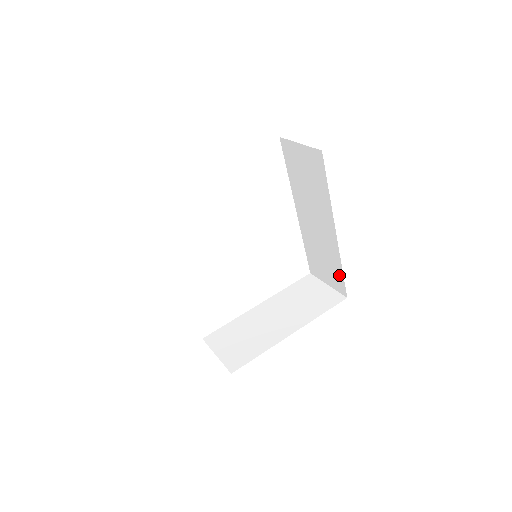
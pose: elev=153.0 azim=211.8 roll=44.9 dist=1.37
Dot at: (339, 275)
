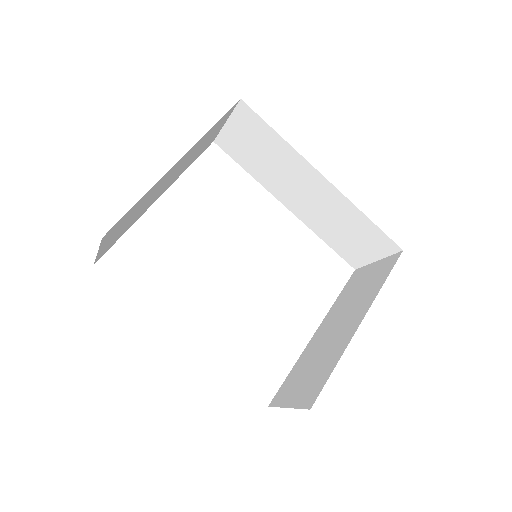
Dot at: (372, 230)
